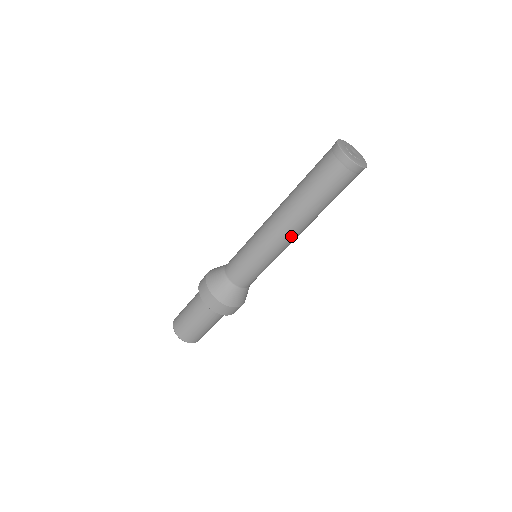
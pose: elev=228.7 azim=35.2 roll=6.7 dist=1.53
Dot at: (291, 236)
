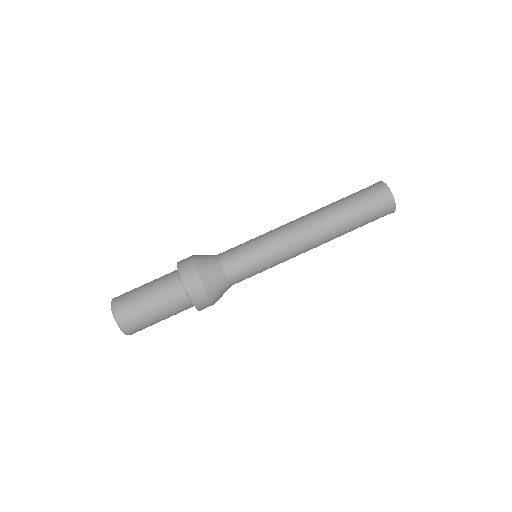
Dot at: (305, 233)
